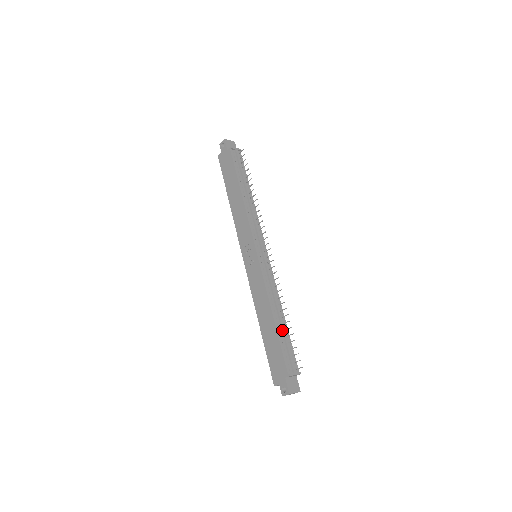
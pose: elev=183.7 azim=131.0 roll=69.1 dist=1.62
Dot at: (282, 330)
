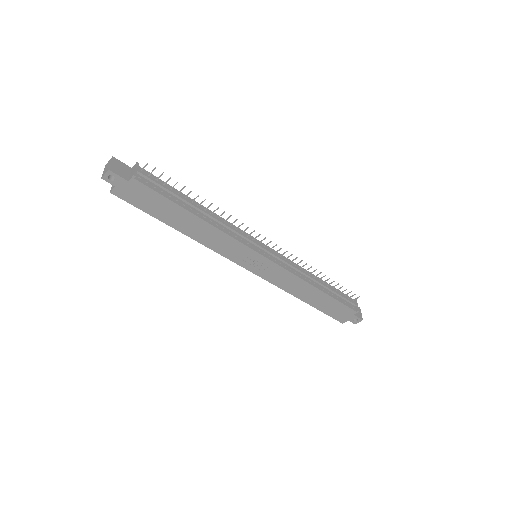
Dot at: (329, 290)
